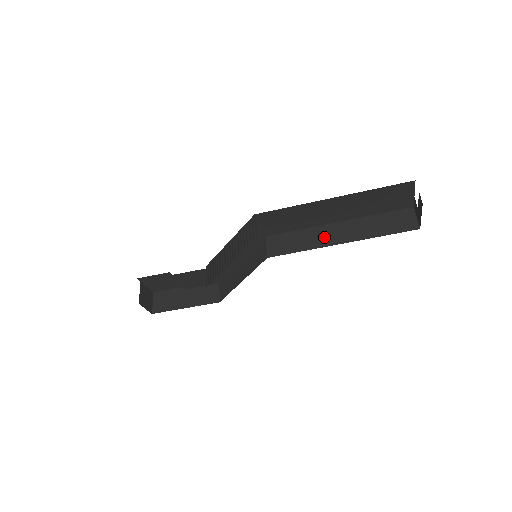
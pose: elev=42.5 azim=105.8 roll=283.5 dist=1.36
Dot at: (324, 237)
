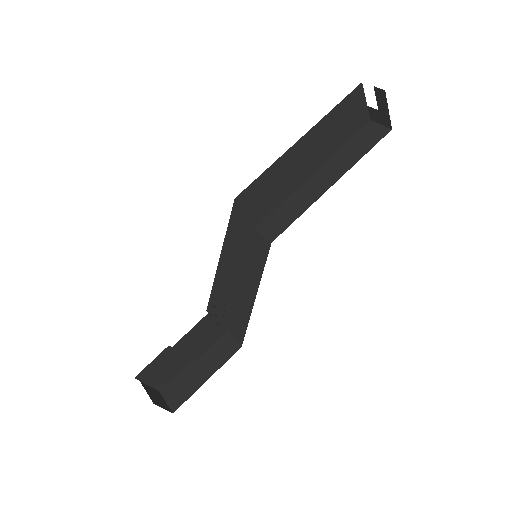
Dot at: (312, 191)
